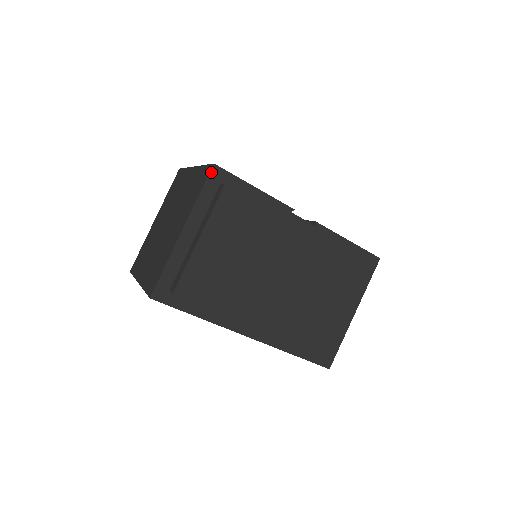
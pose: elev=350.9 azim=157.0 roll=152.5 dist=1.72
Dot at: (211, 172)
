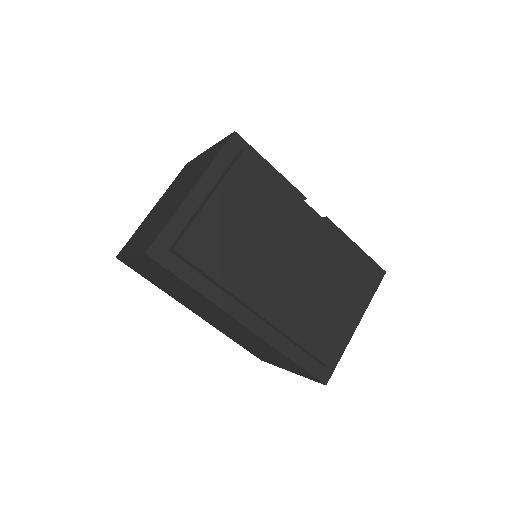
Dot at: (231, 138)
